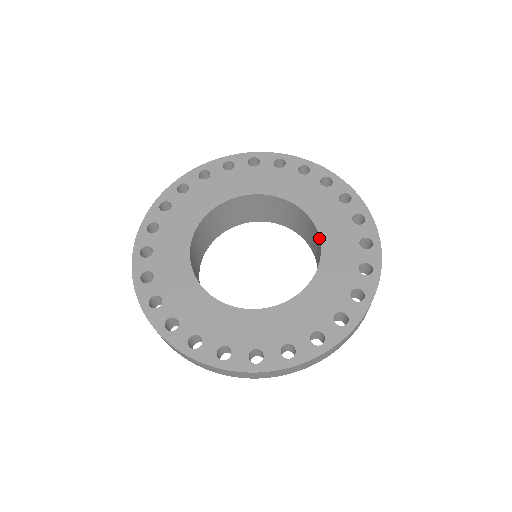
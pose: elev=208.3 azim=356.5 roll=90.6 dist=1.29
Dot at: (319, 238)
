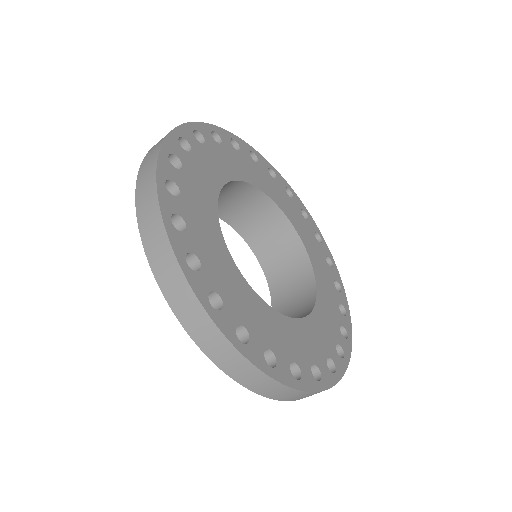
Dot at: (311, 264)
